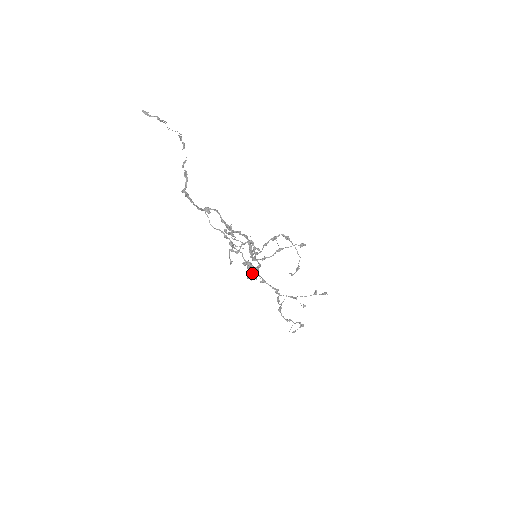
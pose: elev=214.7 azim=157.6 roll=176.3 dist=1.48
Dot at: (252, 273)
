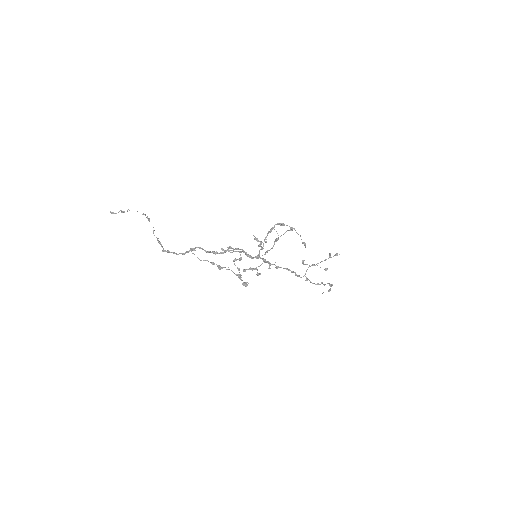
Dot at: occluded
